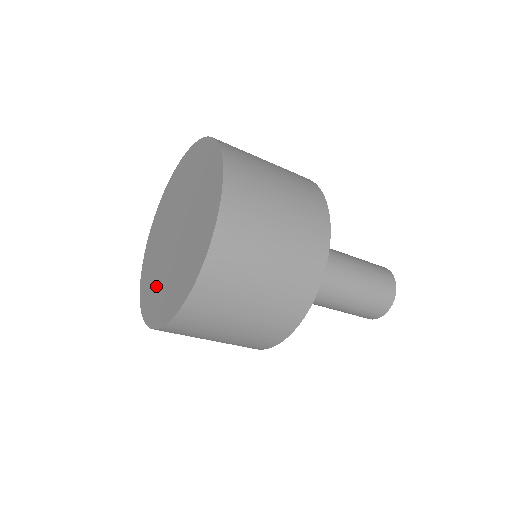
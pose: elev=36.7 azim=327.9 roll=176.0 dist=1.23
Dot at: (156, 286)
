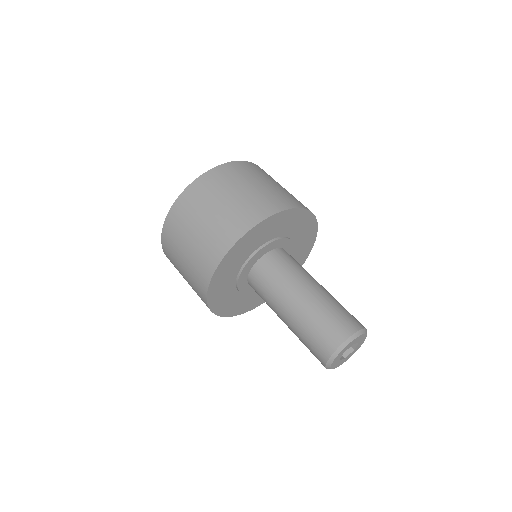
Dot at: occluded
